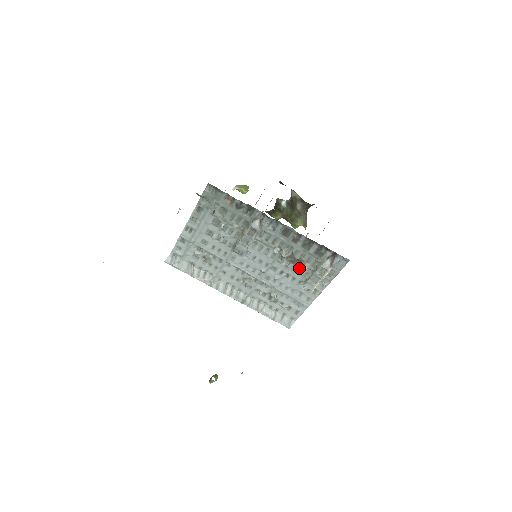
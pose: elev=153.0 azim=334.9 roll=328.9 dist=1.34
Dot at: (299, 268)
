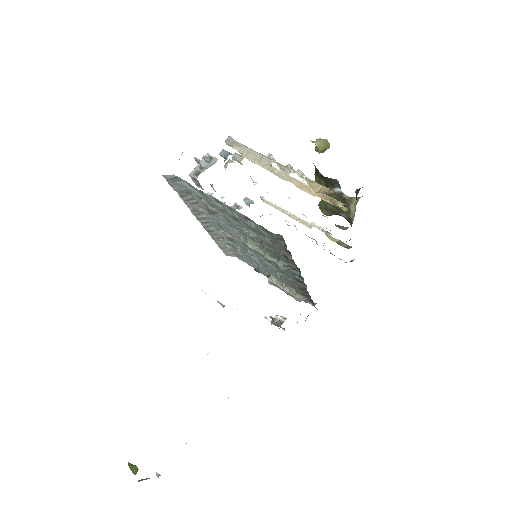
Dot at: occluded
